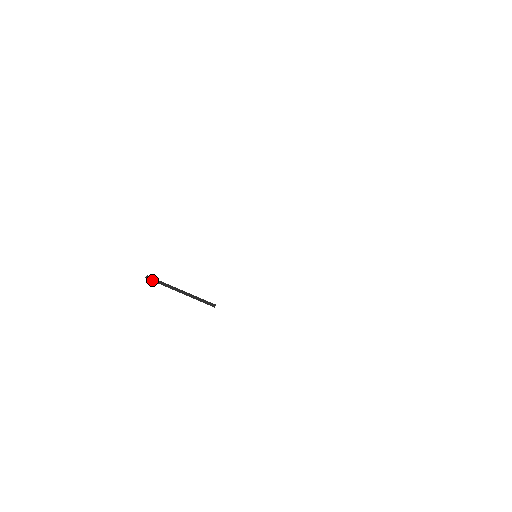
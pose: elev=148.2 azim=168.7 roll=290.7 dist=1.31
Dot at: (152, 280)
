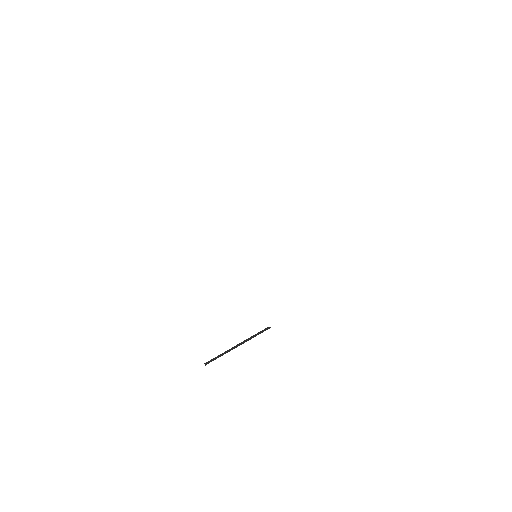
Dot at: occluded
